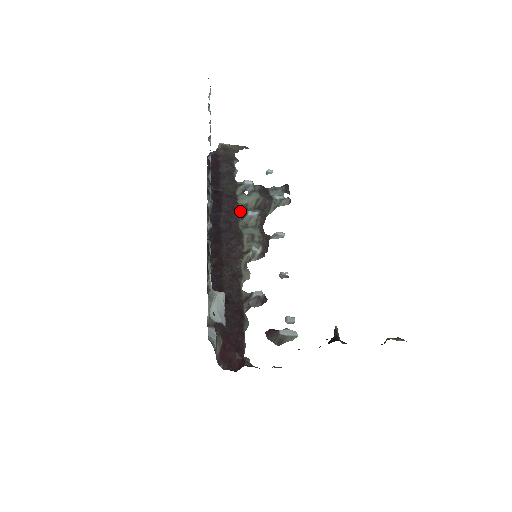
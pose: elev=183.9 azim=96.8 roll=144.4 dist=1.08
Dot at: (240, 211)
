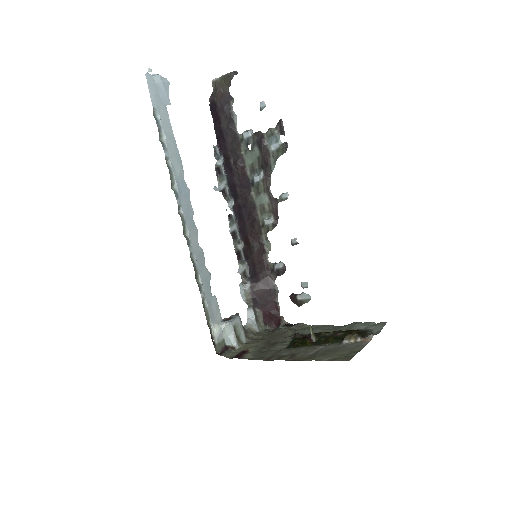
Dot at: (249, 177)
